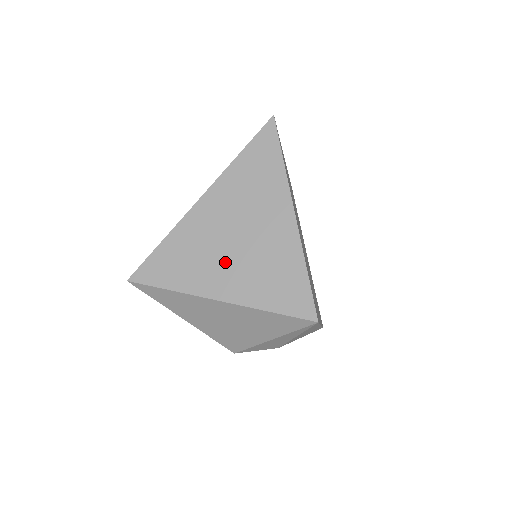
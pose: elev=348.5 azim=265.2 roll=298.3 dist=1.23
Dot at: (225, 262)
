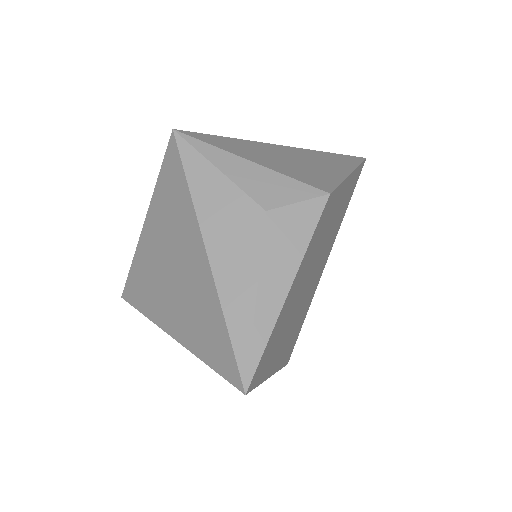
Dot at: occluded
